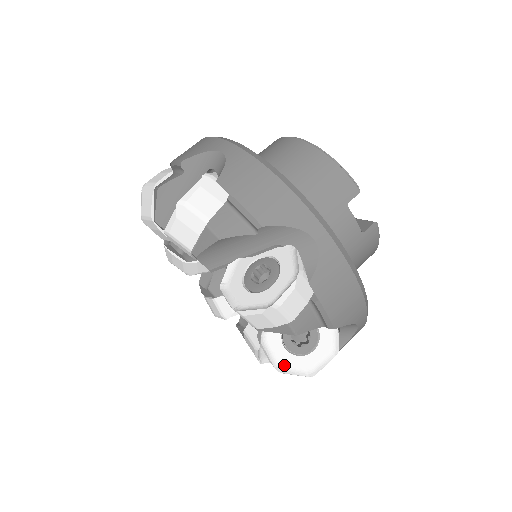
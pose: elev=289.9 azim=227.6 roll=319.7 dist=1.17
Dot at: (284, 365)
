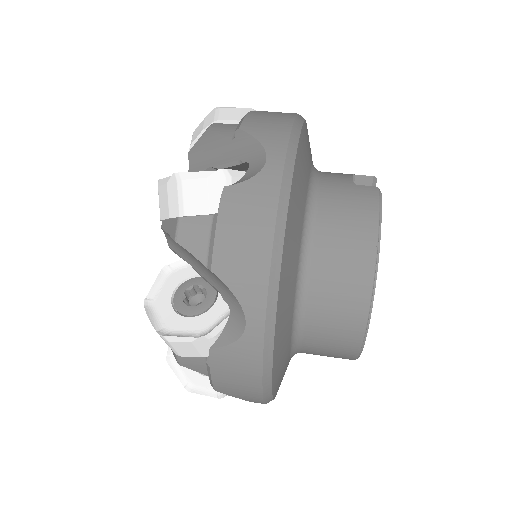
Dot at: occluded
